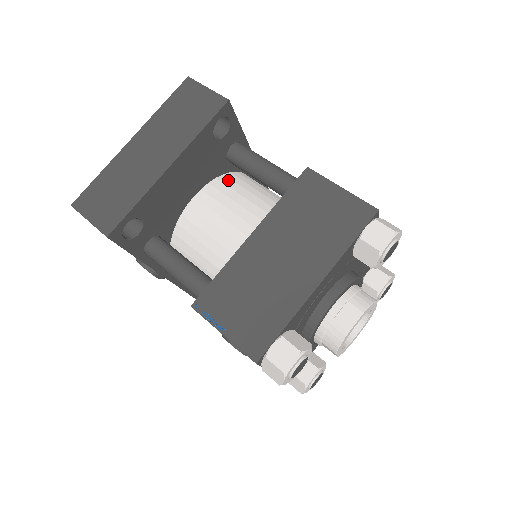
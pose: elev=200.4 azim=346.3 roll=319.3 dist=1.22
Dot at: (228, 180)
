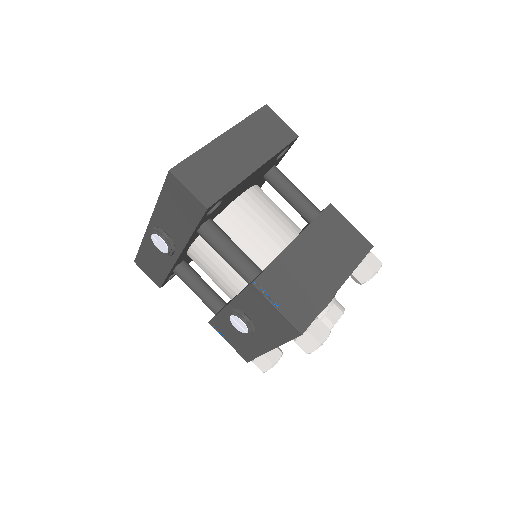
Dot at: (260, 191)
